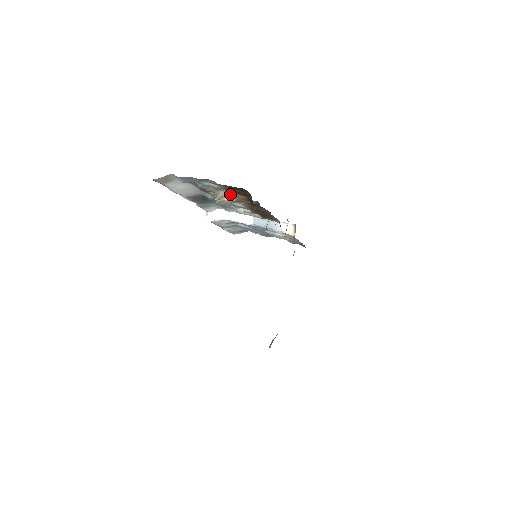
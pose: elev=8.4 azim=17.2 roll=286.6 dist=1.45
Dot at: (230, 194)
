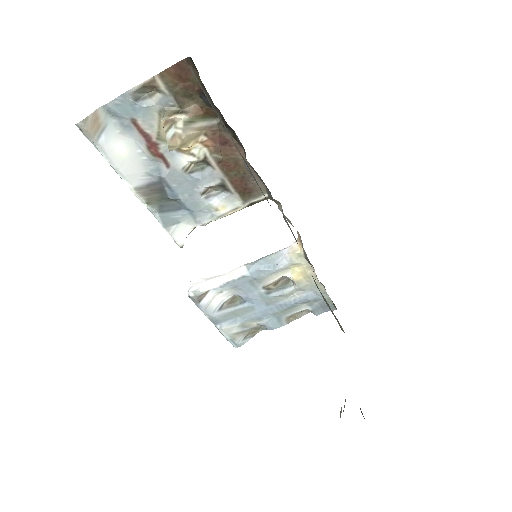
Dot at: (178, 110)
